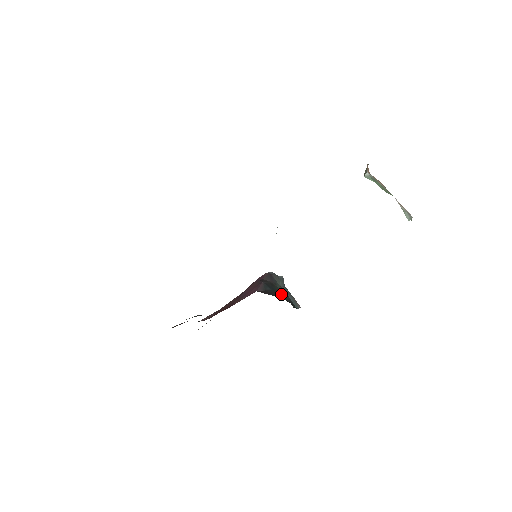
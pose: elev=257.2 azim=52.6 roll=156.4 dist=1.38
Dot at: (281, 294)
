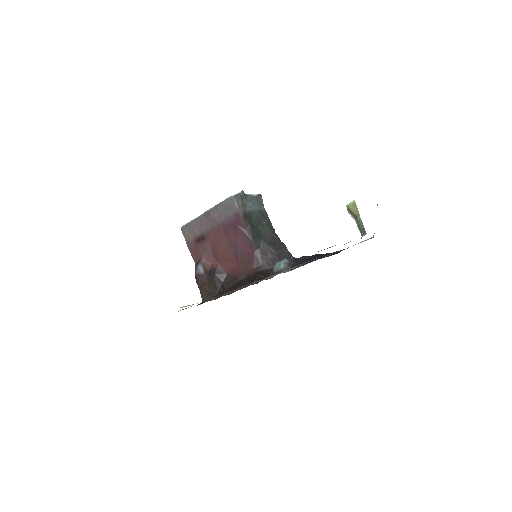
Dot at: (261, 227)
